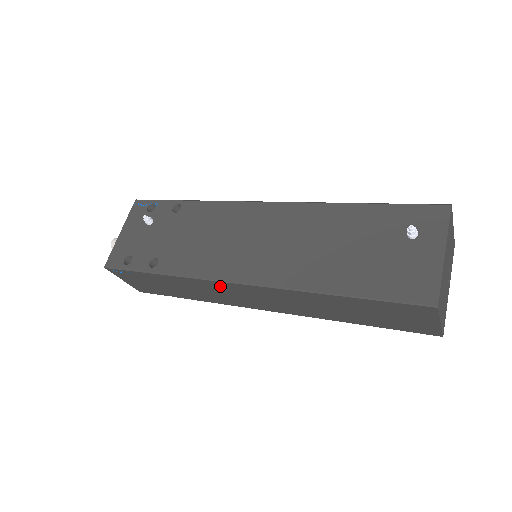
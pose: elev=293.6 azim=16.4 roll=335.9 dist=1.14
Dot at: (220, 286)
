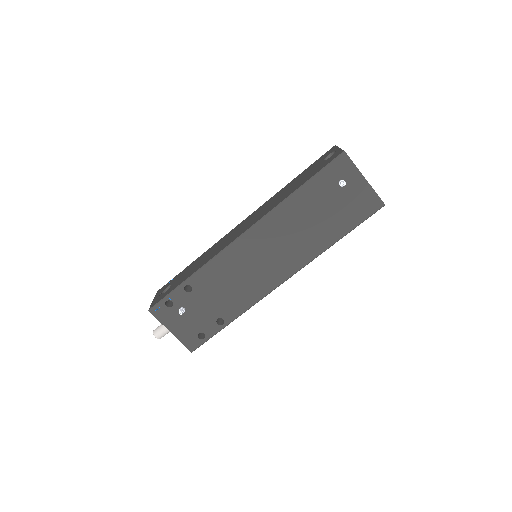
Dot at: occluded
